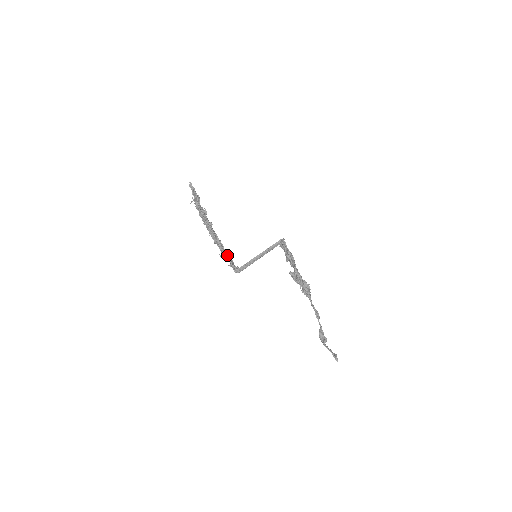
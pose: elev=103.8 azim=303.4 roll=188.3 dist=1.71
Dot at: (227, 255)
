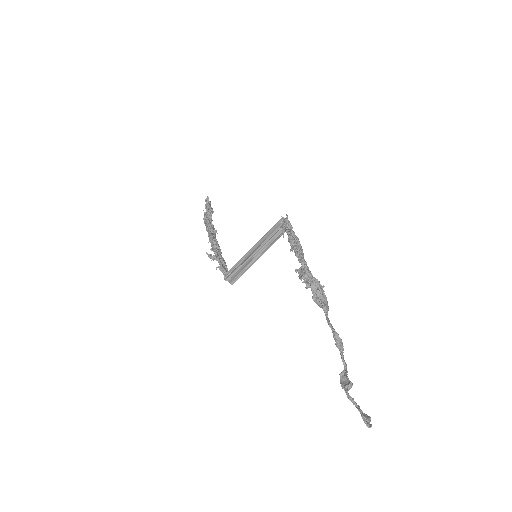
Dot at: (218, 255)
